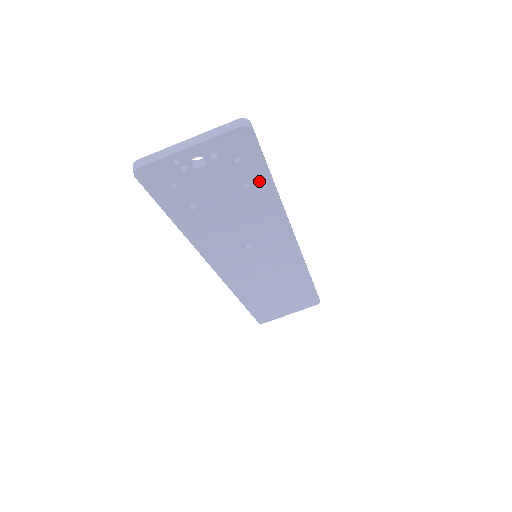
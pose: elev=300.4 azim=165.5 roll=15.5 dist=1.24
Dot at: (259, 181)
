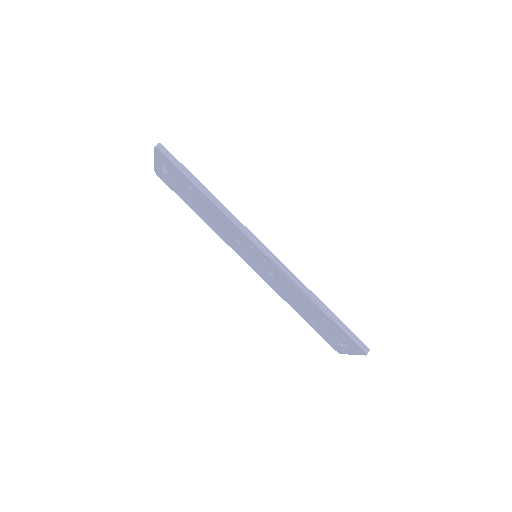
Dot at: (191, 185)
